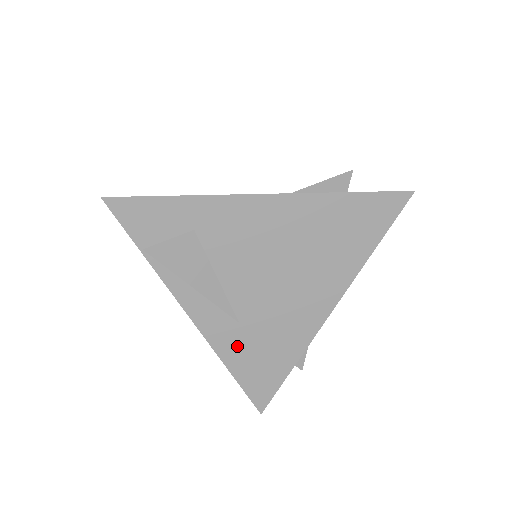
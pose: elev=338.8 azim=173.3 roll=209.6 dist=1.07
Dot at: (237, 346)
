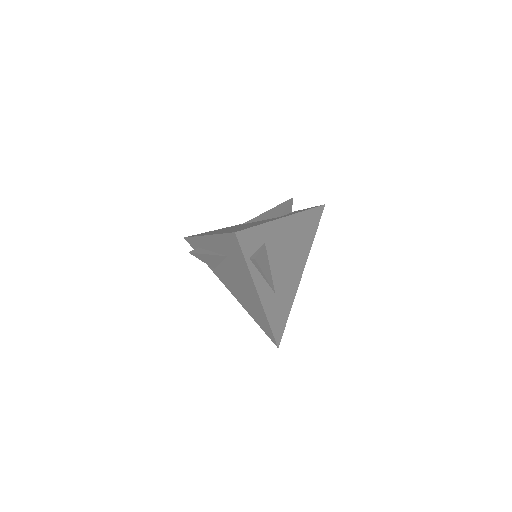
Dot at: (273, 308)
